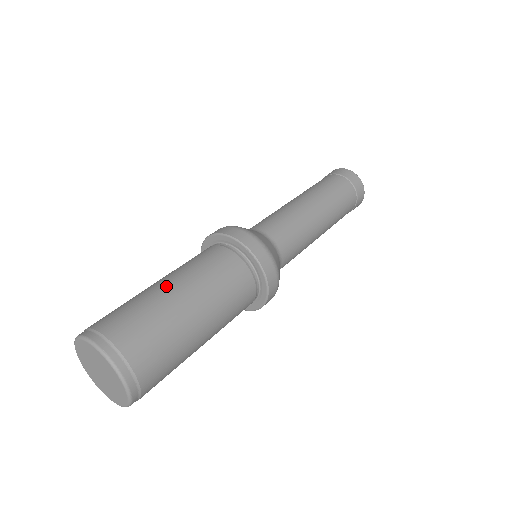
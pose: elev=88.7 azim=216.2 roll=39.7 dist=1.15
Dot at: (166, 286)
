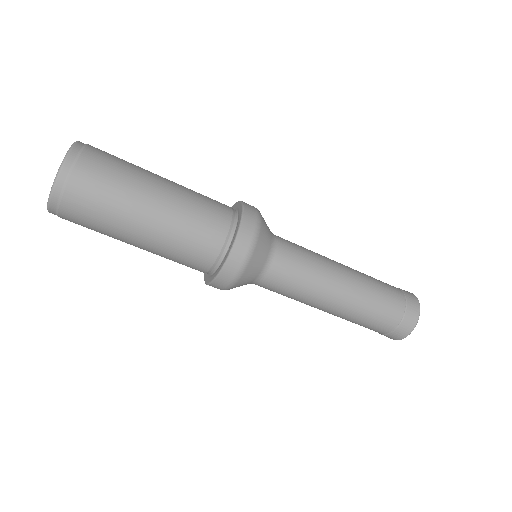
Dot at: occluded
